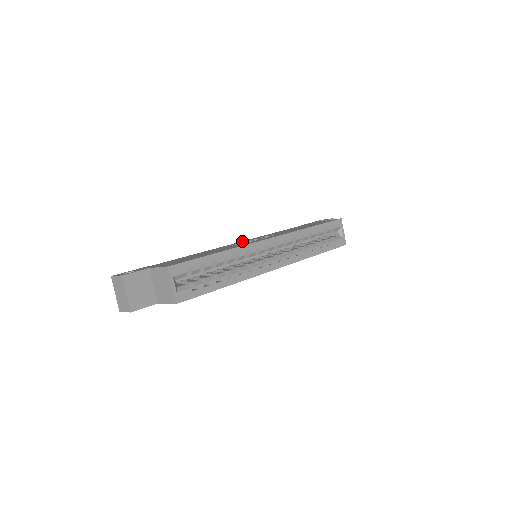
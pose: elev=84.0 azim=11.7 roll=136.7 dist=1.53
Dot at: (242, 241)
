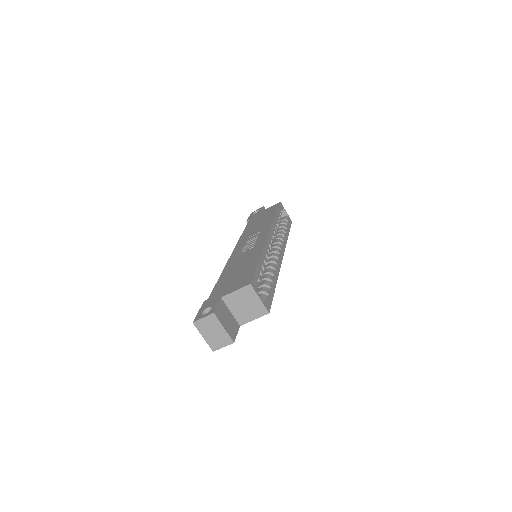
Dot at: (234, 250)
